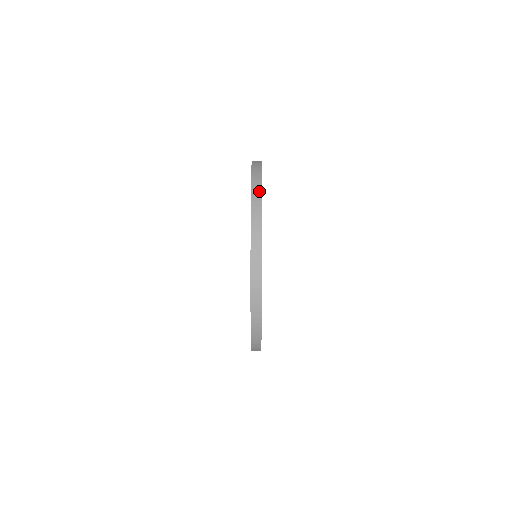
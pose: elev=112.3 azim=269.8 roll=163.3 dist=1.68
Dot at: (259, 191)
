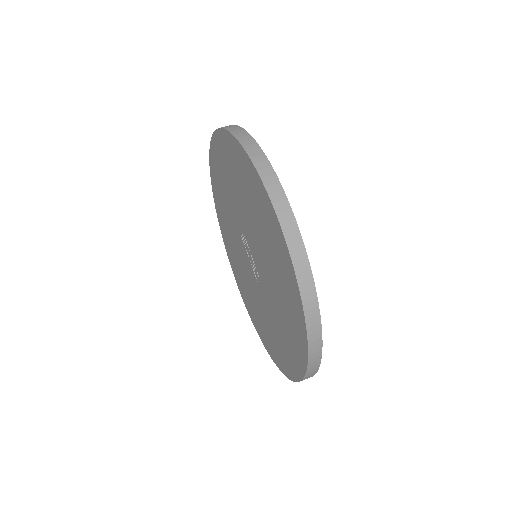
Dot at: (257, 149)
